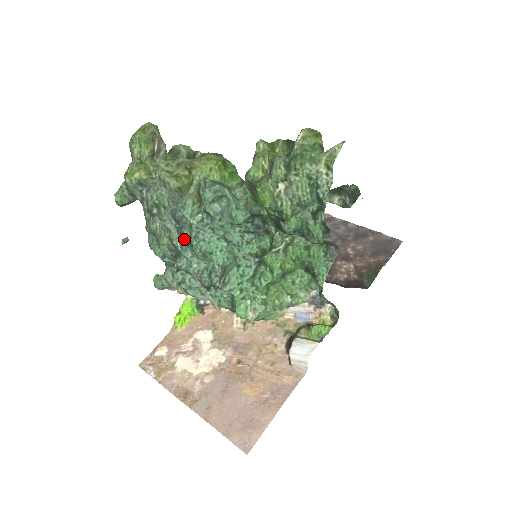
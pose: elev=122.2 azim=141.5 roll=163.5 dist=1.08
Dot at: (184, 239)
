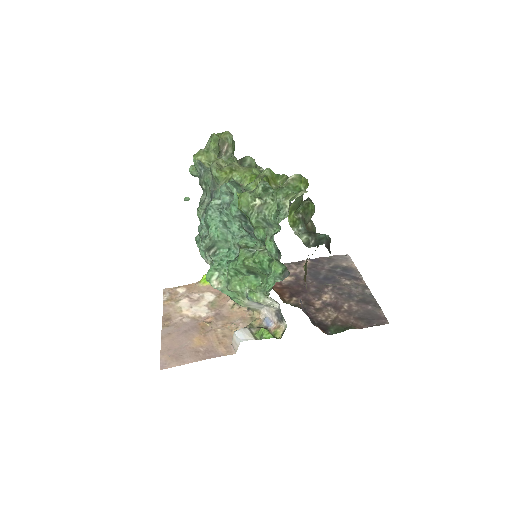
Dot at: (205, 211)
